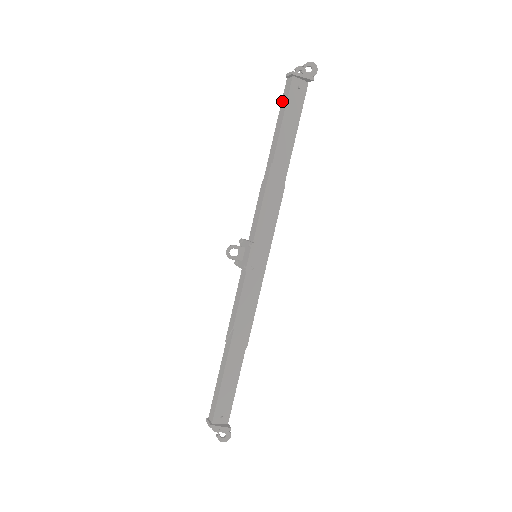
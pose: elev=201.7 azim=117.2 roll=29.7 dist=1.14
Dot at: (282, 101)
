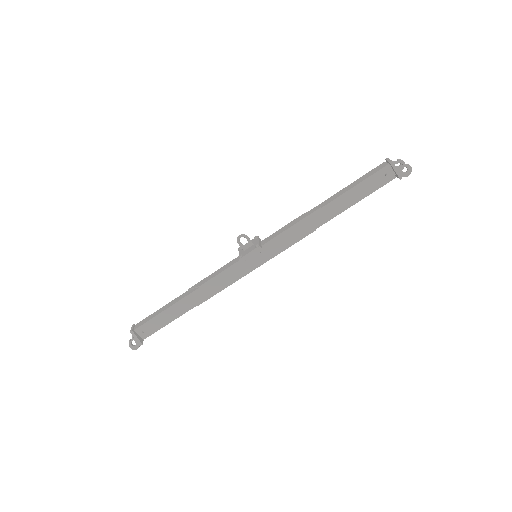
Dot at: (367, 173)
